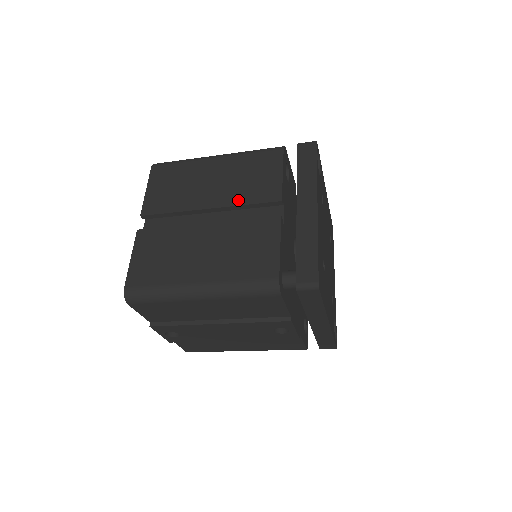
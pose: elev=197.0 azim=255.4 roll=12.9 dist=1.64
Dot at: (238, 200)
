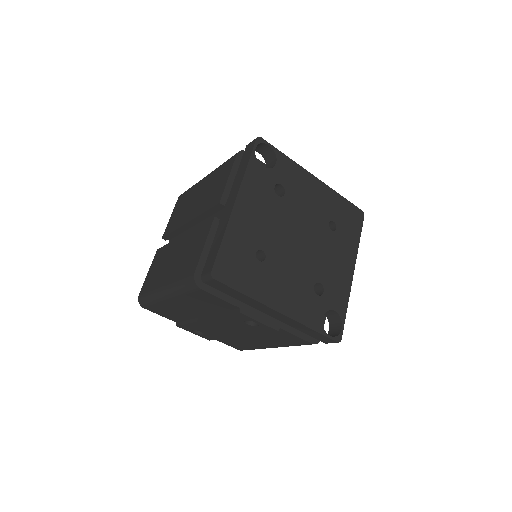
Dot at: (201, 210)
